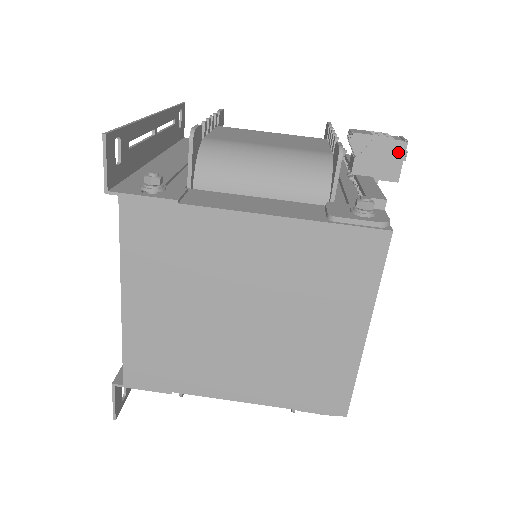
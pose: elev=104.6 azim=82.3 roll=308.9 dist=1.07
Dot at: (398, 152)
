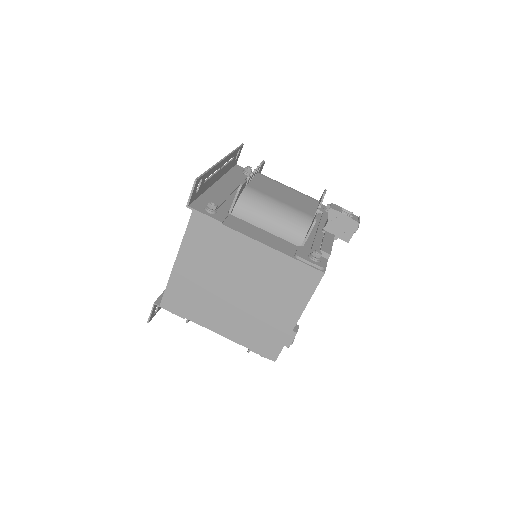
Dot at: (353, 227)
